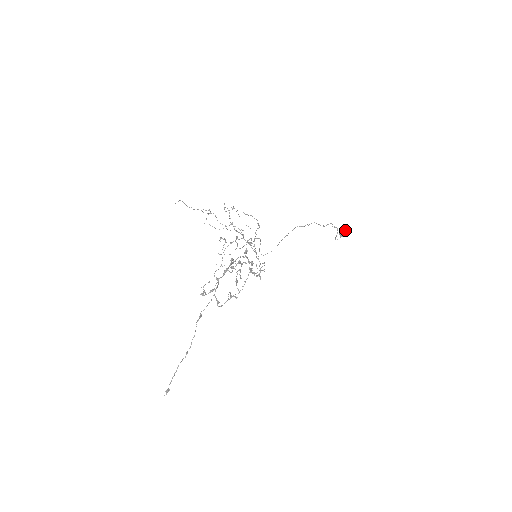
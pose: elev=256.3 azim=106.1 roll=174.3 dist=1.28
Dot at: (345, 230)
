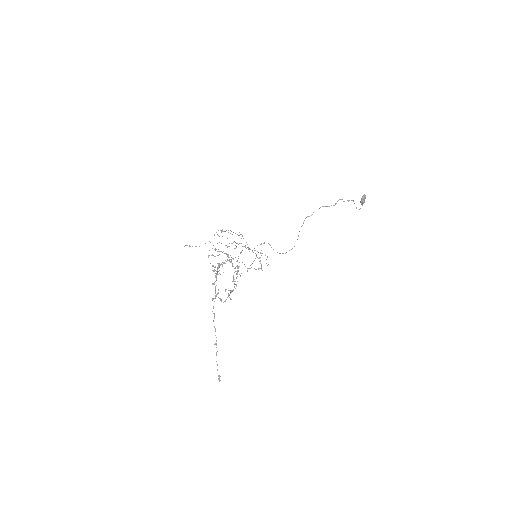
Dot at: (362, 198)
